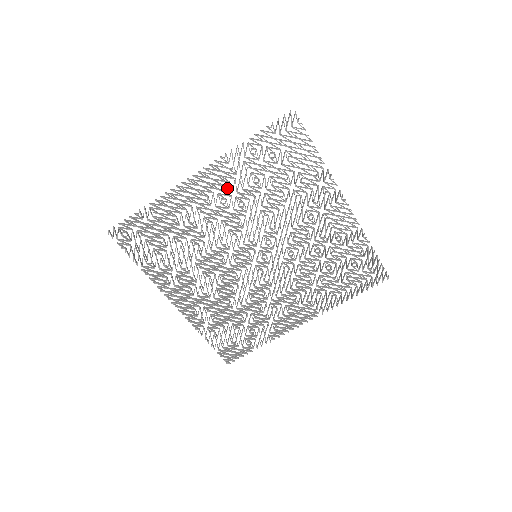
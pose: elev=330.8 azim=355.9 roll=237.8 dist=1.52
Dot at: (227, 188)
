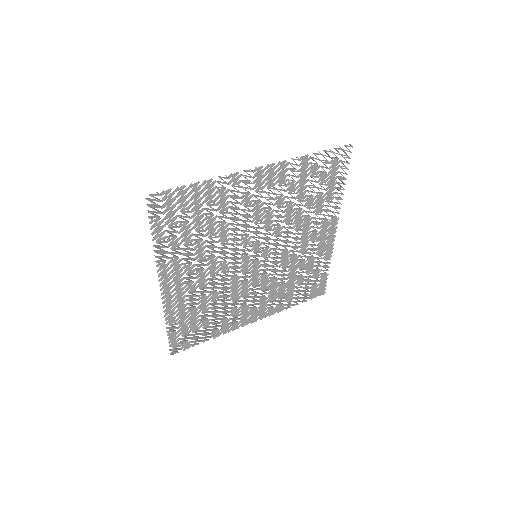
Dot at: (186, 267)
